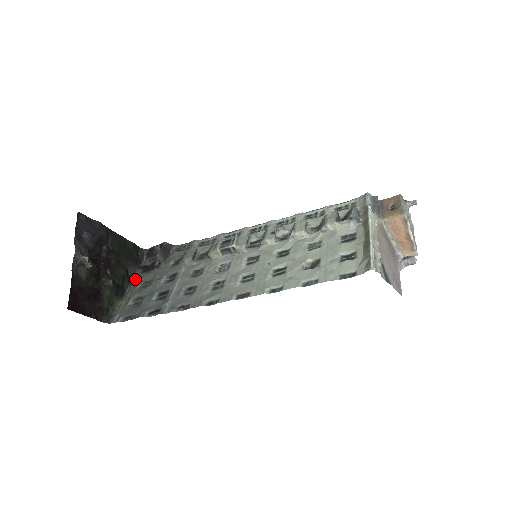
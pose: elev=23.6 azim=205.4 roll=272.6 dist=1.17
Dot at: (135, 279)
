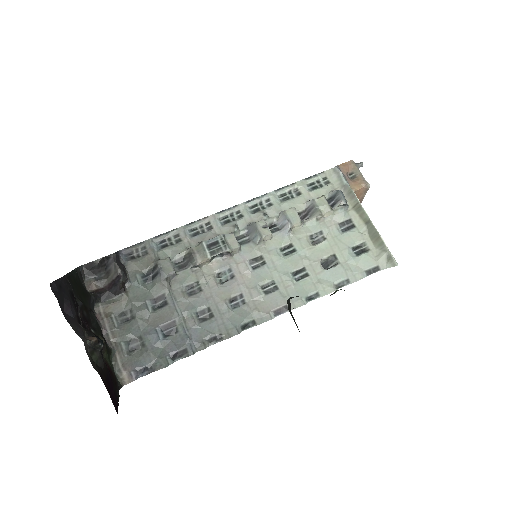
Dot at: (98, 313)
